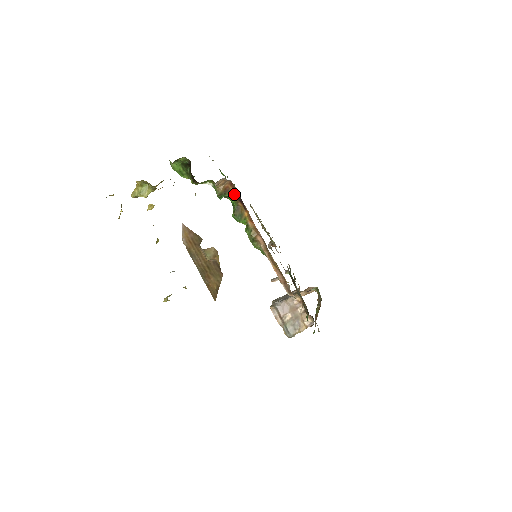
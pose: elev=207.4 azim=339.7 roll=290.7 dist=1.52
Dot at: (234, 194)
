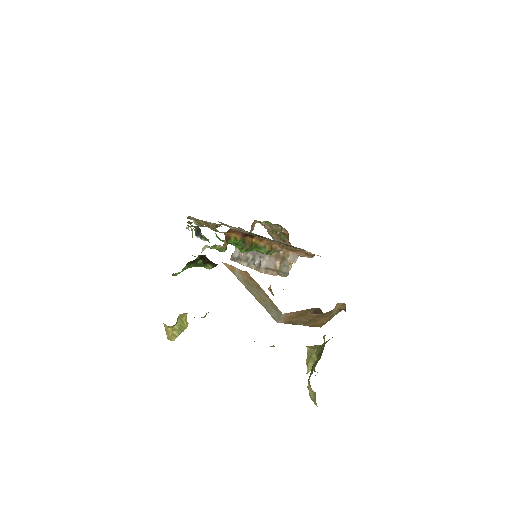
Dot at: (236, 236)
